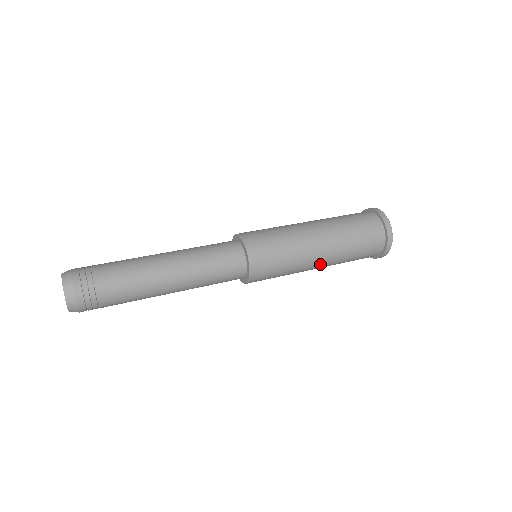
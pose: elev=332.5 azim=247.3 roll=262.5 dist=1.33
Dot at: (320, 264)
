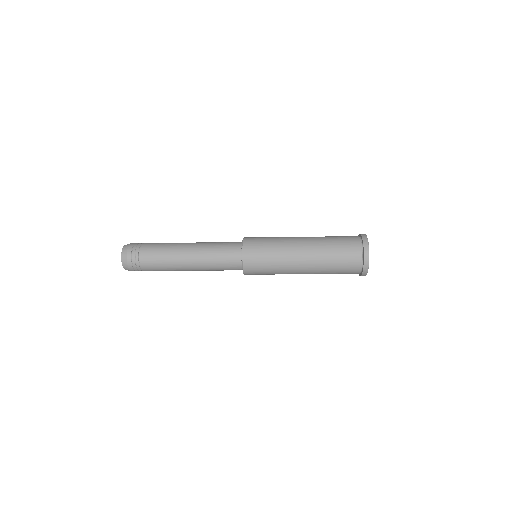
Dot at: (303, 259)
